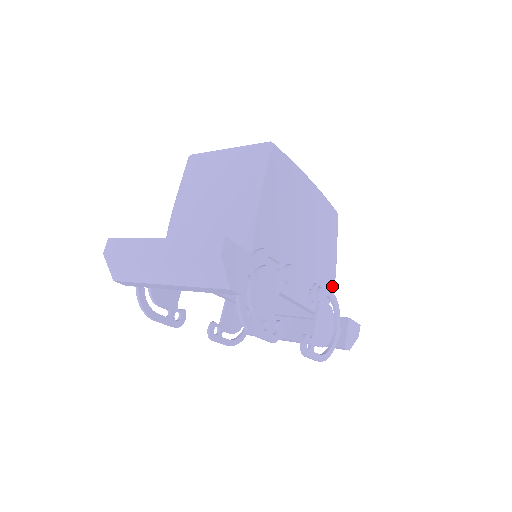
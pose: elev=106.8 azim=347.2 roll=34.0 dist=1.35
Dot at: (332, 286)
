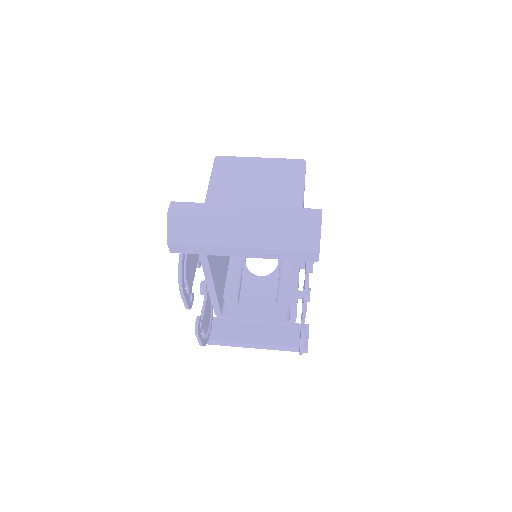
Dot at: occluded
